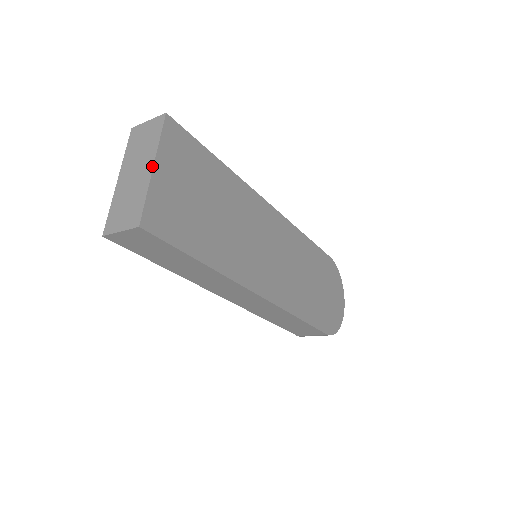
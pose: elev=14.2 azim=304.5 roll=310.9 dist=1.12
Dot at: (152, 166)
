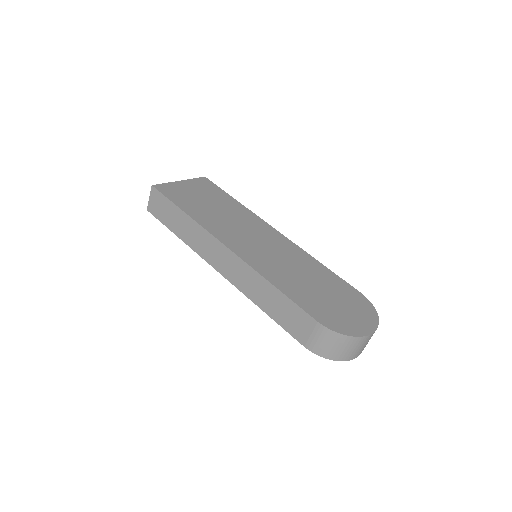
Dot at: (180, 181)
